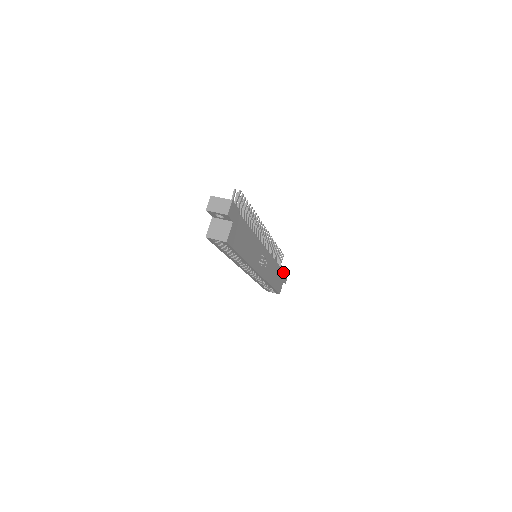
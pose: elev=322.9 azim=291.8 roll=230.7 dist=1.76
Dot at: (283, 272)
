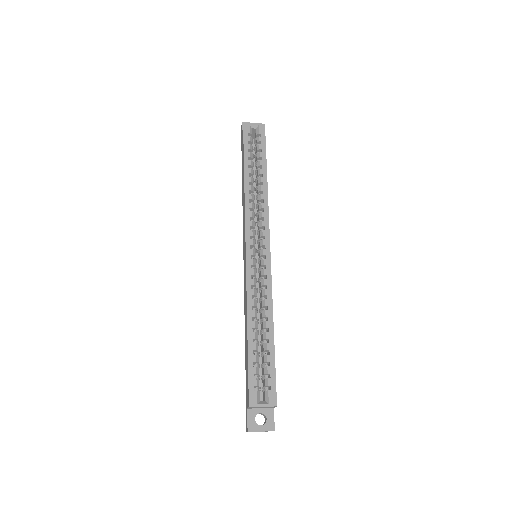
Dot at: occluded
